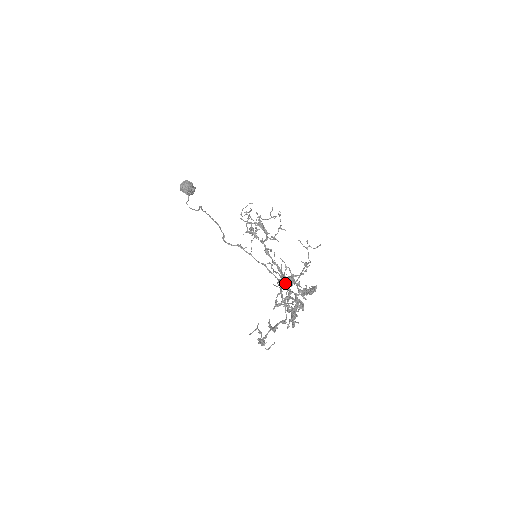
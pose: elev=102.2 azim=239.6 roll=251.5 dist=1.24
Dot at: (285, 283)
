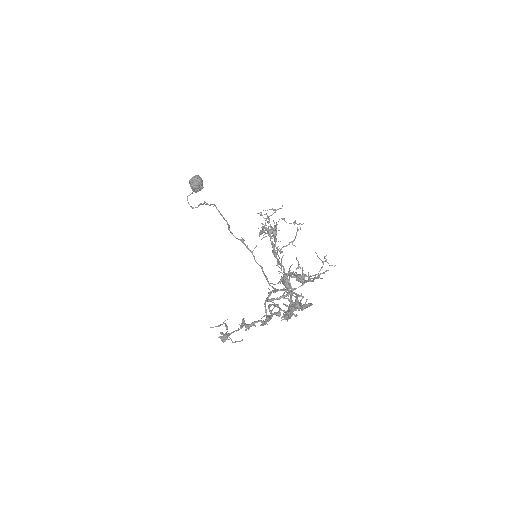
Dot at: (287, 283)
